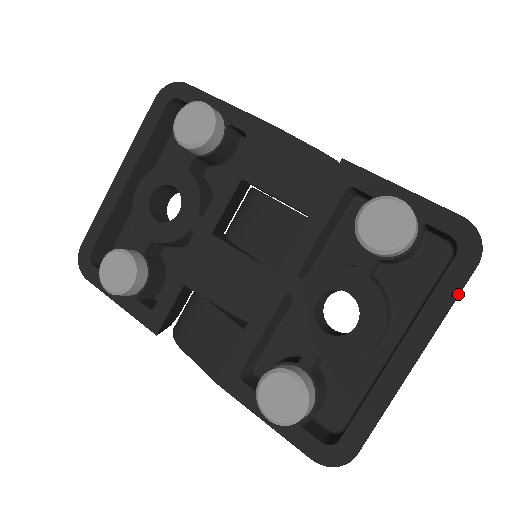
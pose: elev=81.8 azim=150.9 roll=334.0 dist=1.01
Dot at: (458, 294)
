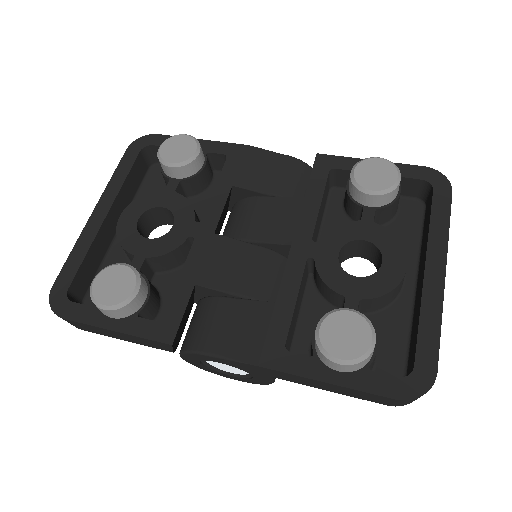
Dot at: (449, 214)
